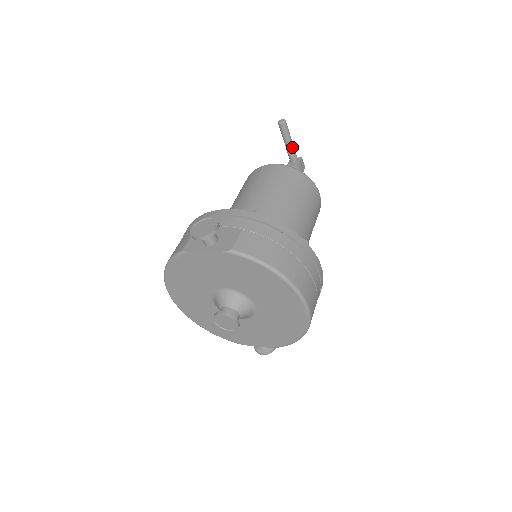
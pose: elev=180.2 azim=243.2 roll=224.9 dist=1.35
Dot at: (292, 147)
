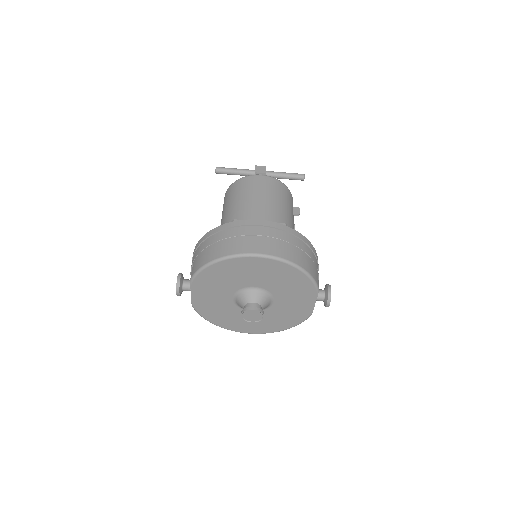
Dot at: (240, 171)
